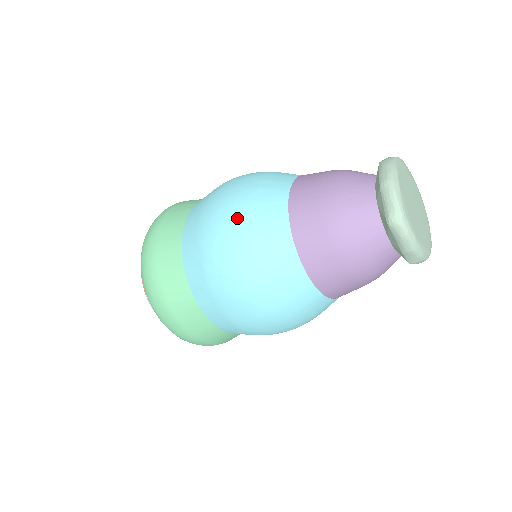
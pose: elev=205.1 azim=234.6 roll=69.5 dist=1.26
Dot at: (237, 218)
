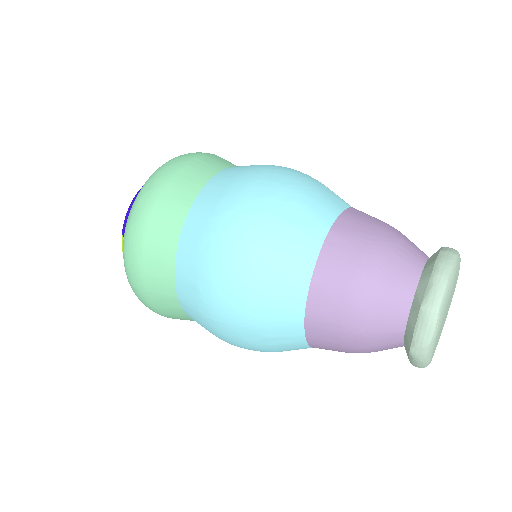
Dot at: occluded
